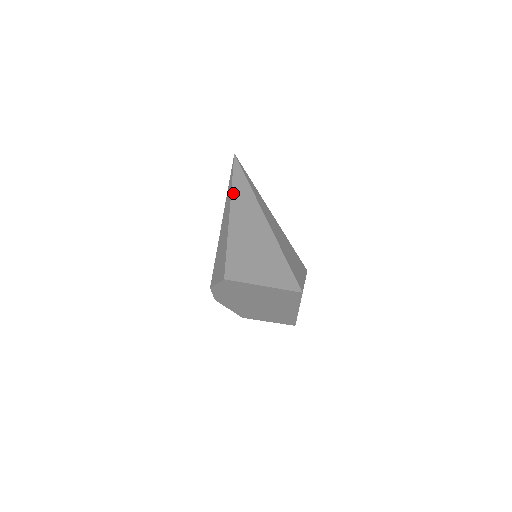
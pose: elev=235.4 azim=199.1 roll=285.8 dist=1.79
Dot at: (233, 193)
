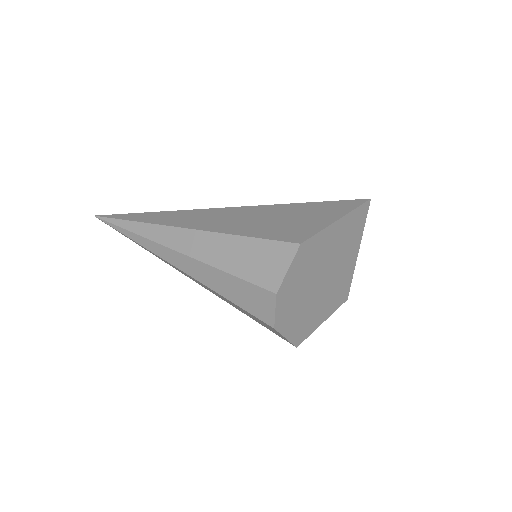
Dot at: (159, 223)
